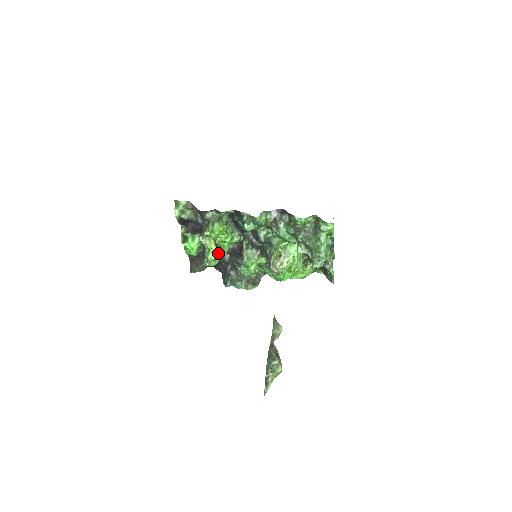
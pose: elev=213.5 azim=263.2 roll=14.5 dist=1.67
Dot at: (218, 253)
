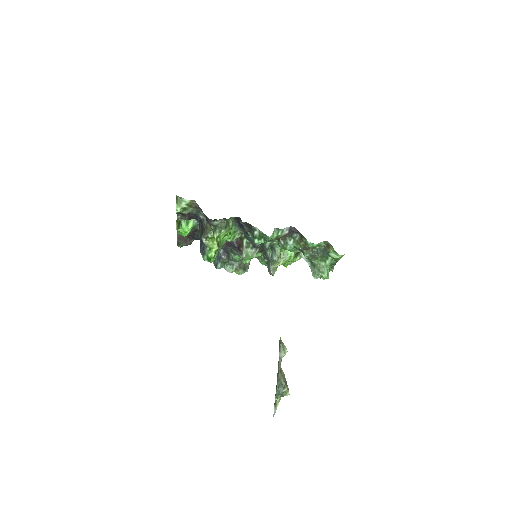
Dot at: (218, 249)
